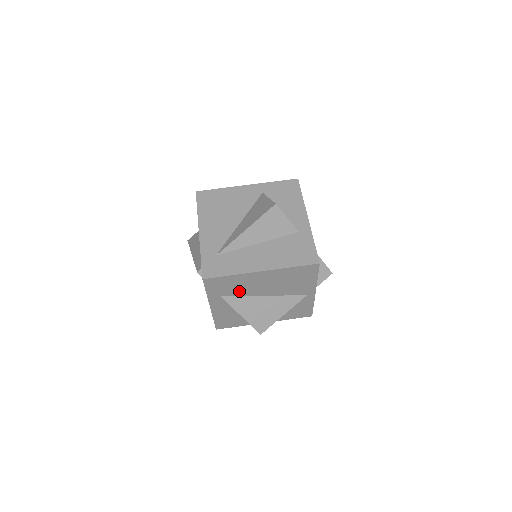
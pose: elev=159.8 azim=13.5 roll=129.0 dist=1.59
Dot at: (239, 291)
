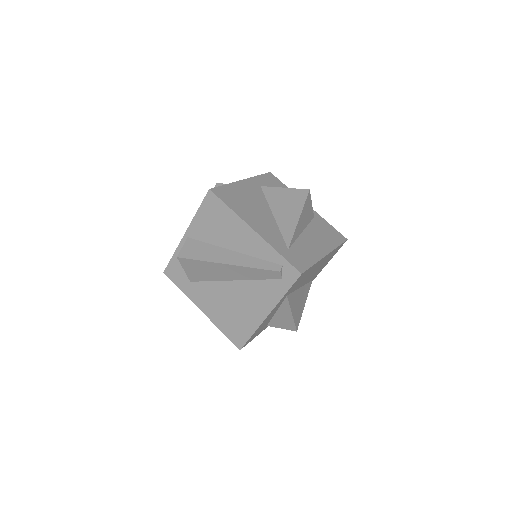
Dot at: (298, 285)
